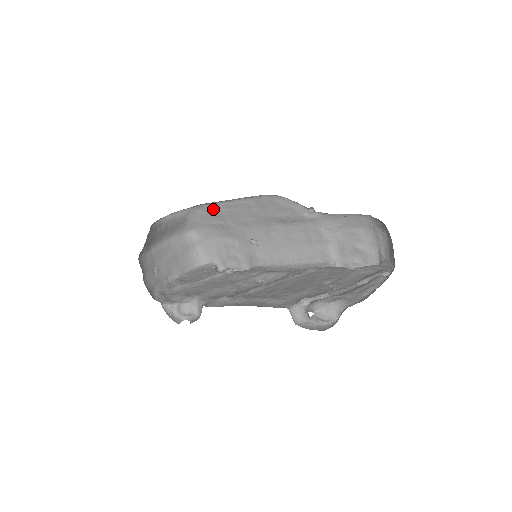
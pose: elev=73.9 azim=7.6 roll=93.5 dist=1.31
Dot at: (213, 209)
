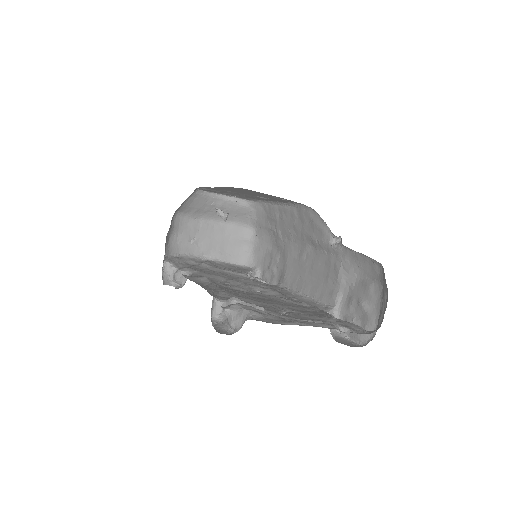
Dot at: (270, 210)
